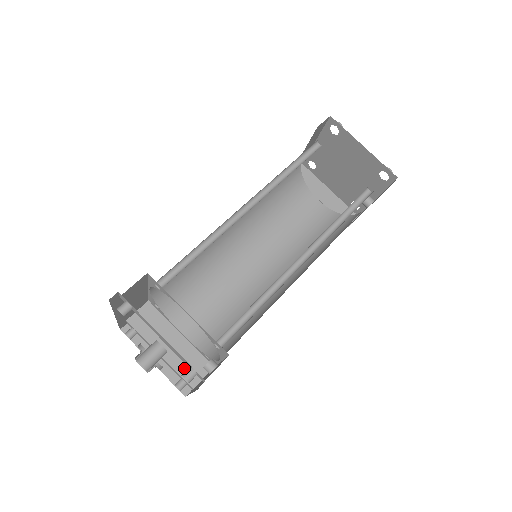
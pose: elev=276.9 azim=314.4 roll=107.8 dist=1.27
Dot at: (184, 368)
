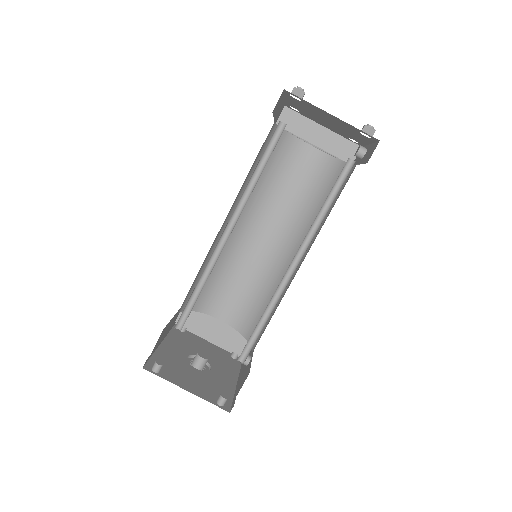
Dot at: (232, 345)
